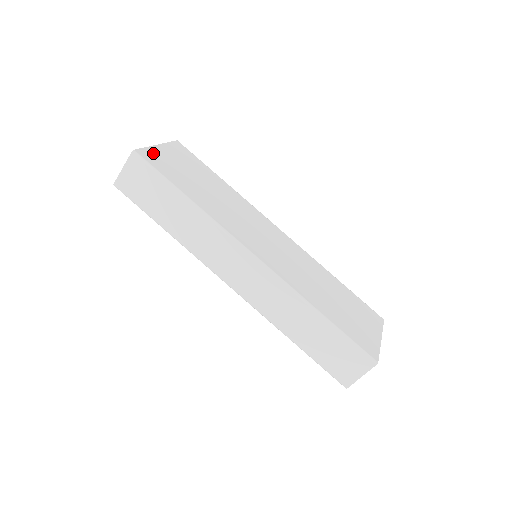
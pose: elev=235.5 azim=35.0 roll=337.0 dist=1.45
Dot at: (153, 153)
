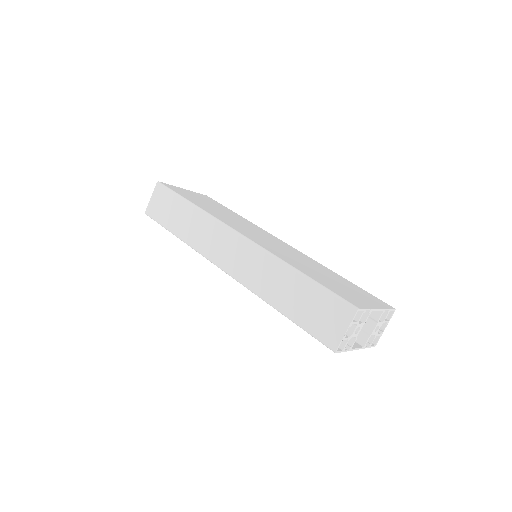
Dot at: (176, 188)
